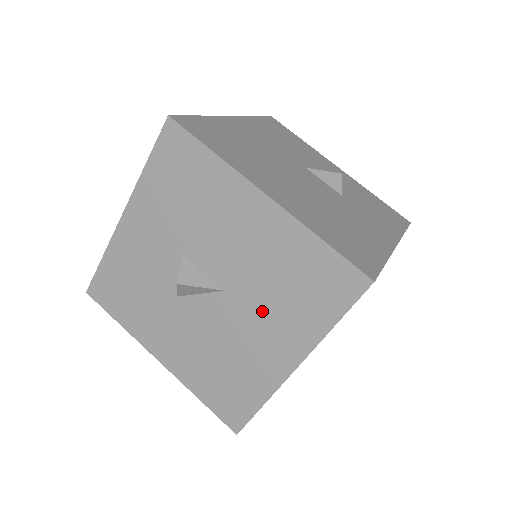
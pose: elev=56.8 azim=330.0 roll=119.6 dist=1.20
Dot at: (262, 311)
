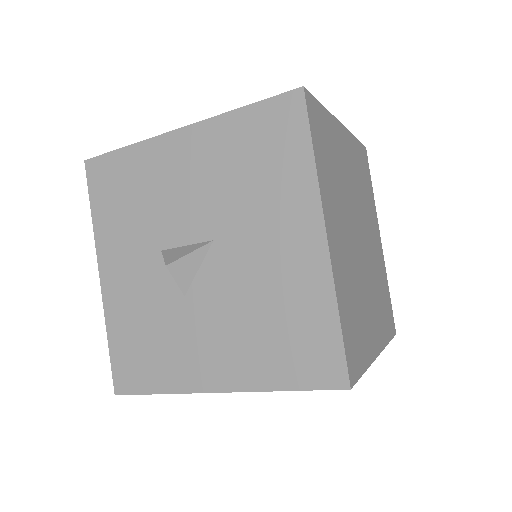
Dot at: (254, 219)
